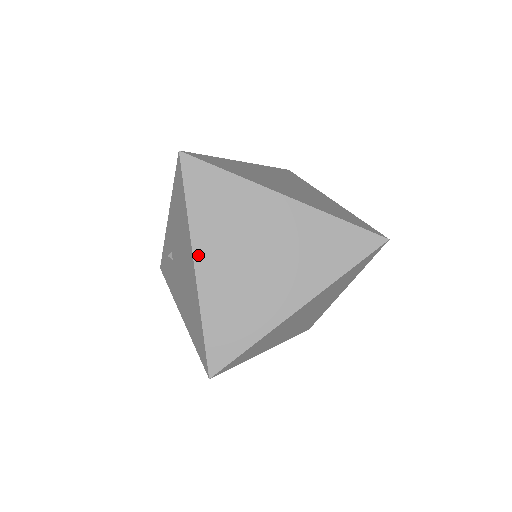
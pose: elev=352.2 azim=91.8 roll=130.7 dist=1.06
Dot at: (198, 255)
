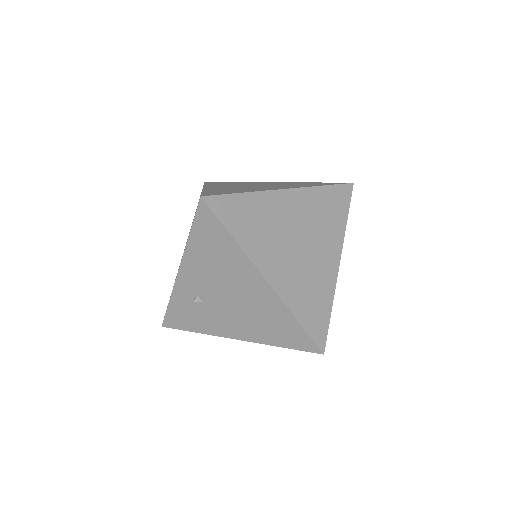
Dot at: (264, 270)
